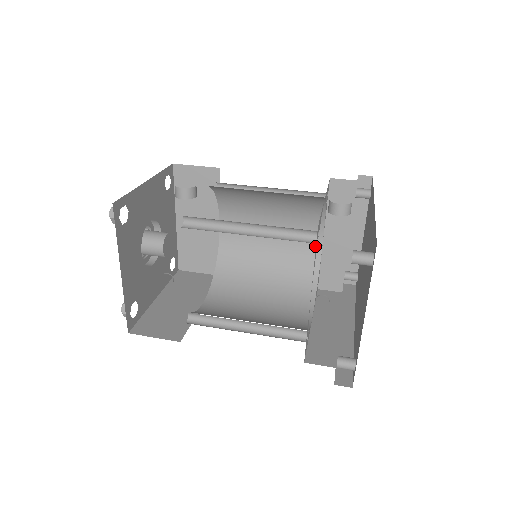
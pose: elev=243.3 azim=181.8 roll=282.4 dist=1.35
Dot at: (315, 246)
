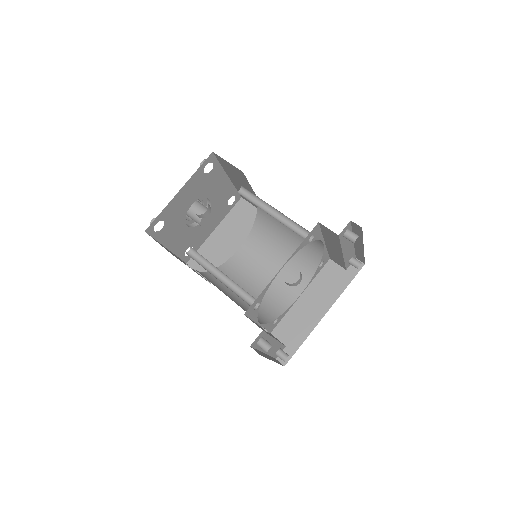
Dot at: (319, 244)
